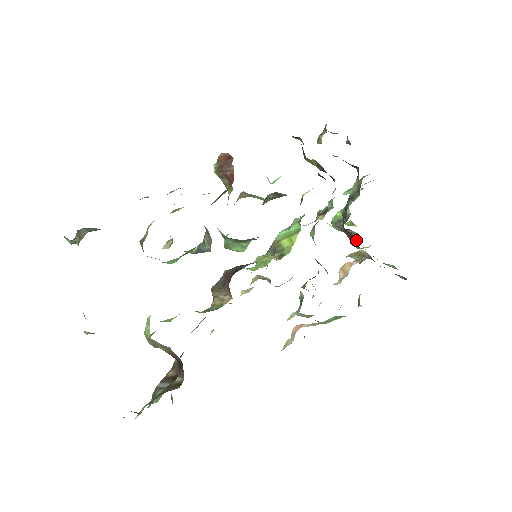
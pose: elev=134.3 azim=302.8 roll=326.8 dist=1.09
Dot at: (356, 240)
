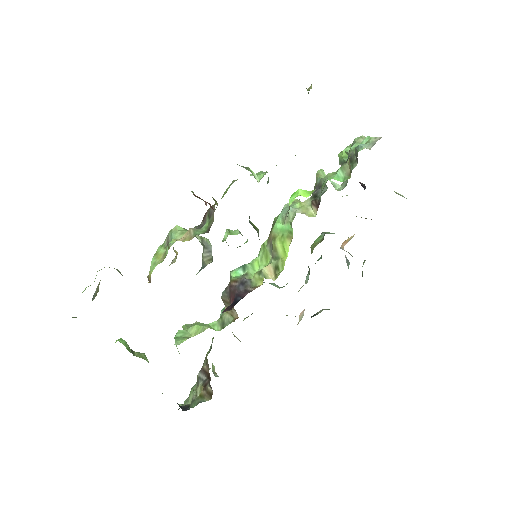
Dot at: occluded
